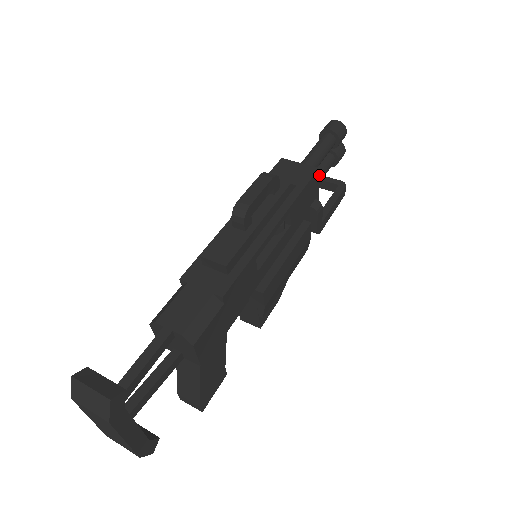
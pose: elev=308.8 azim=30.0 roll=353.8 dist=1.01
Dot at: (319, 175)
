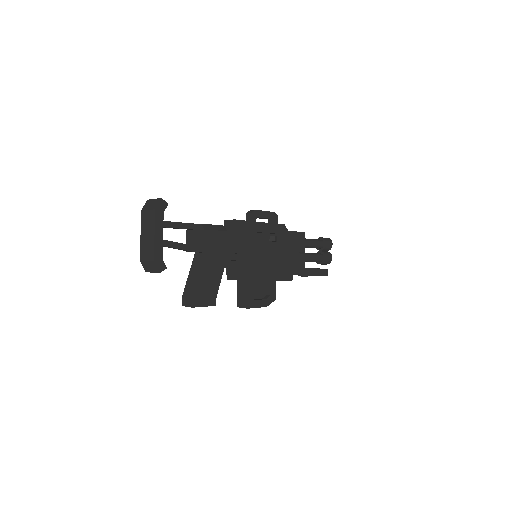
Dot at: (310, 254)
